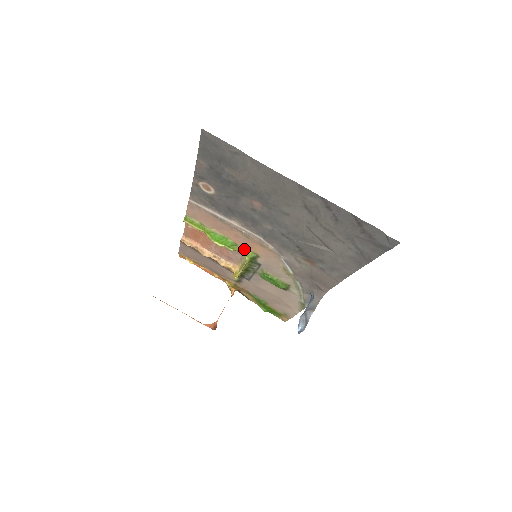
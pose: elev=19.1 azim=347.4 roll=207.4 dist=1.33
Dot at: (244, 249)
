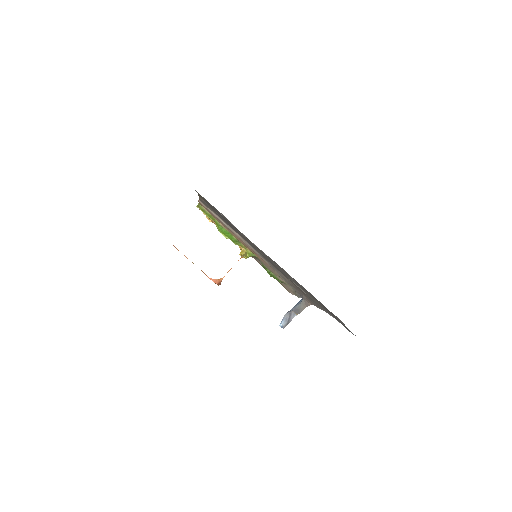
Dot at: (246, 247)
